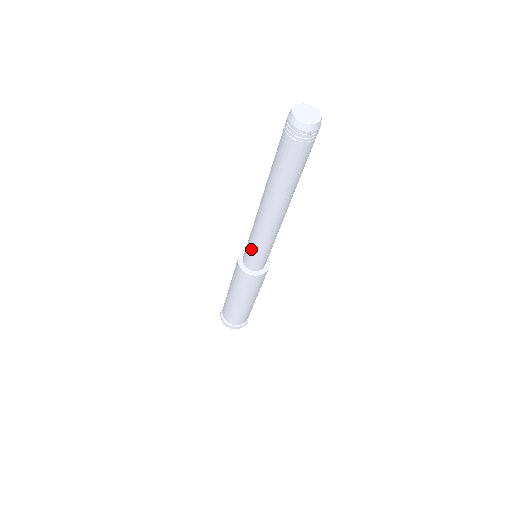
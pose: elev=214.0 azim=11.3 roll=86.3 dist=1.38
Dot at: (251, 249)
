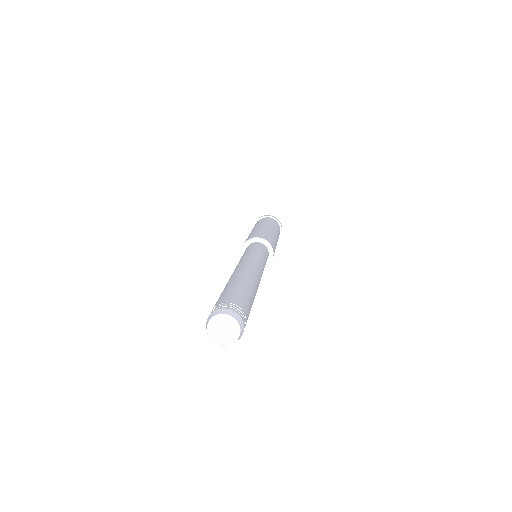
Dot at: occluded
